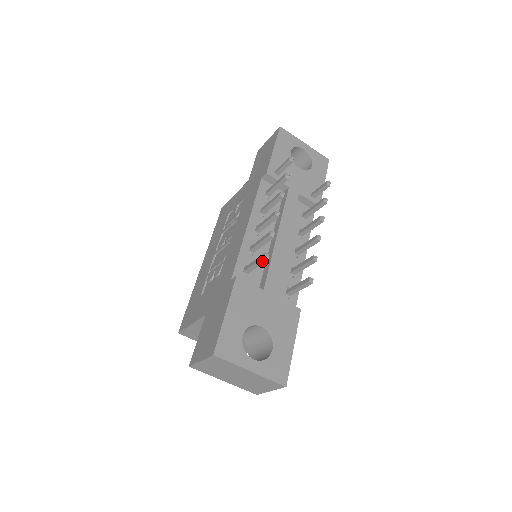
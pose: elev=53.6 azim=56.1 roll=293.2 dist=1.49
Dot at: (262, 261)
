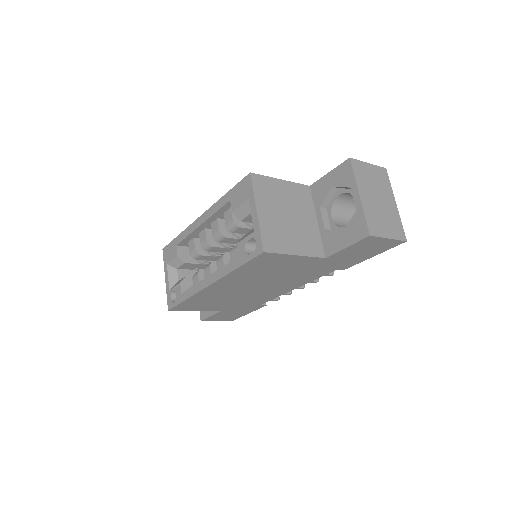
Dot at: occluded
